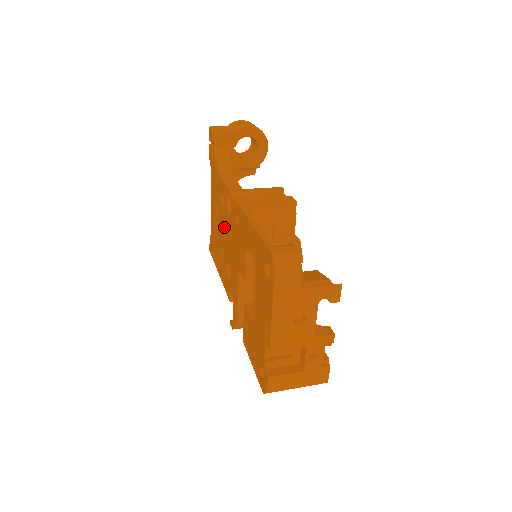
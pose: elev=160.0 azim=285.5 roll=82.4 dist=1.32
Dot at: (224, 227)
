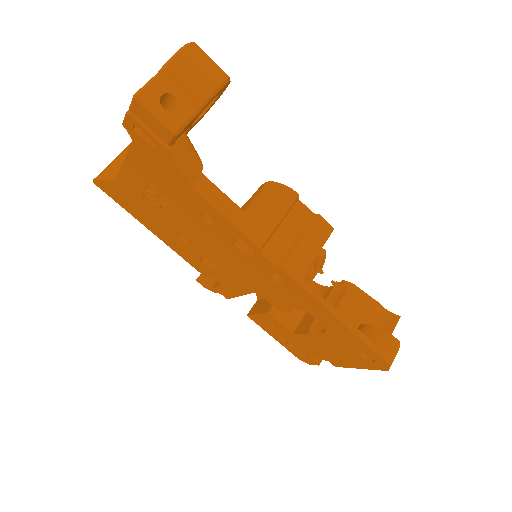
Dot at: (205, 238)
